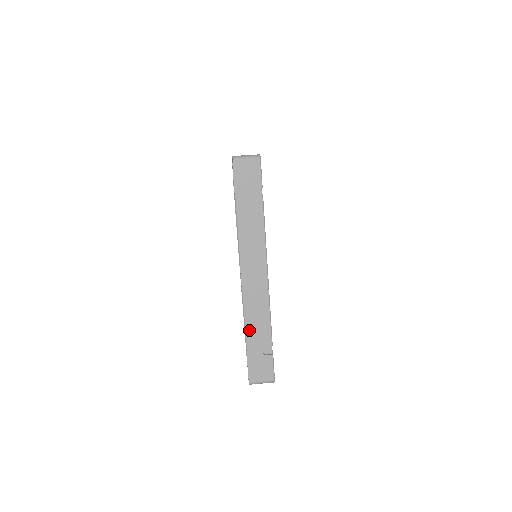
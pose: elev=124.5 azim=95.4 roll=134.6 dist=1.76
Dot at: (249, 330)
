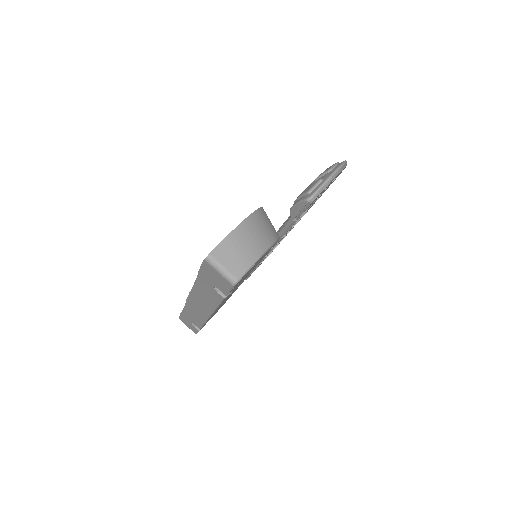
Dot at: (186, 311)
